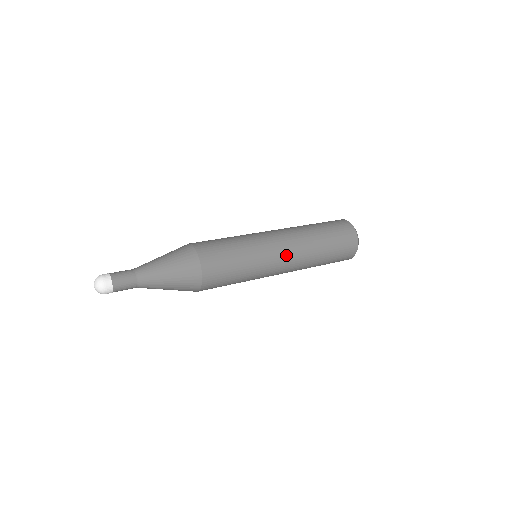
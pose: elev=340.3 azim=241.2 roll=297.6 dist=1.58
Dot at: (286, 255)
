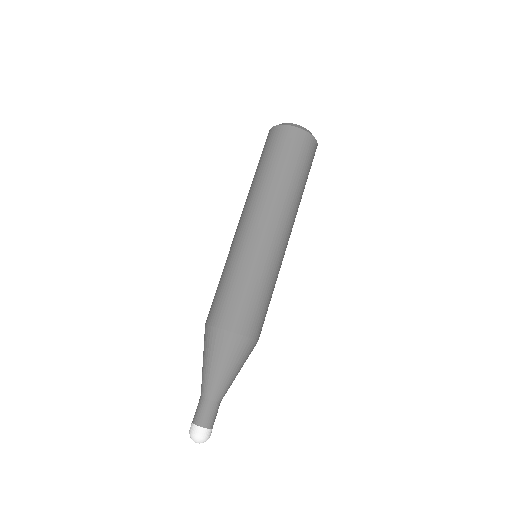
Dot at: (282, 233)
